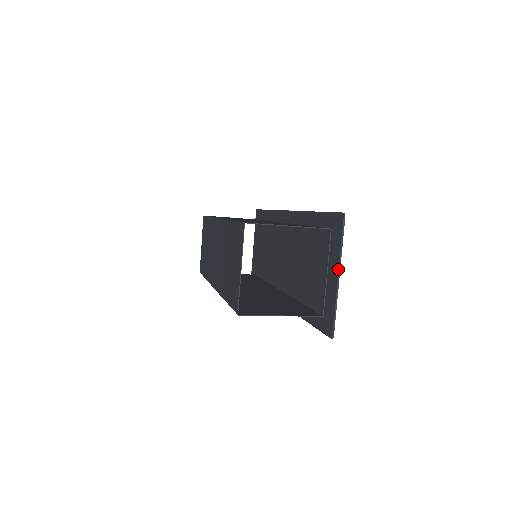
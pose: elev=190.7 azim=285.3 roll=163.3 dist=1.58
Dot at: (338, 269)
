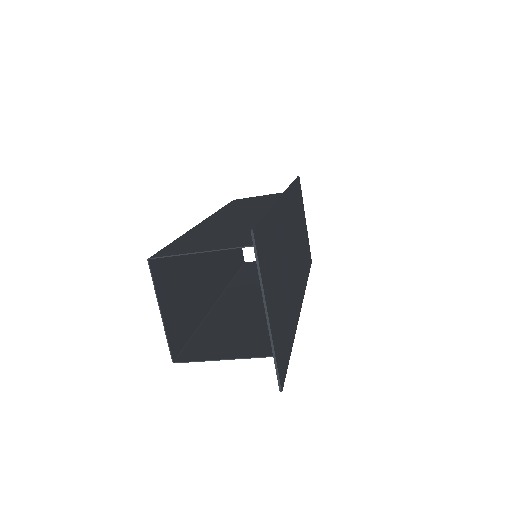
Dot at: (264, 305)
